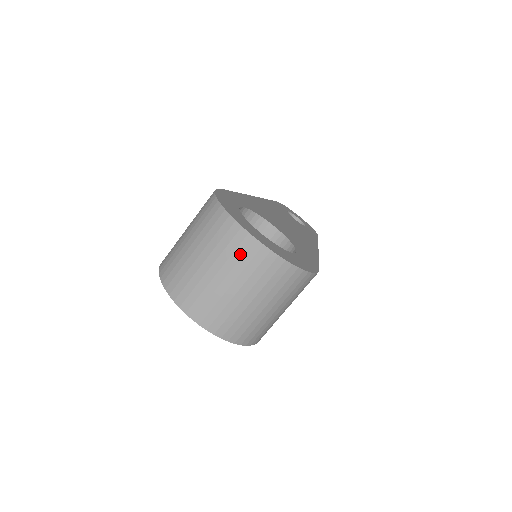
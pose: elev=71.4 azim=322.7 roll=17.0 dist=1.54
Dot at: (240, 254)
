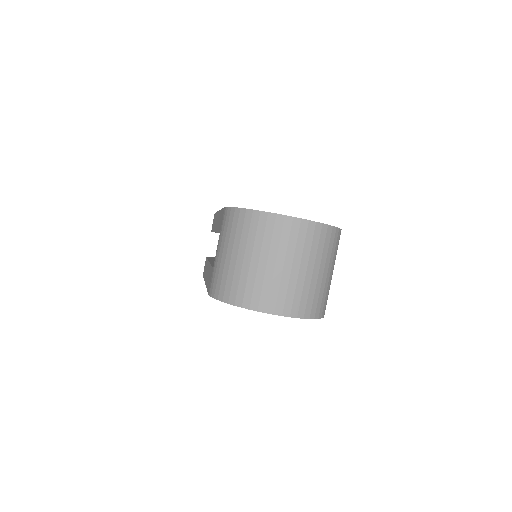
Dot at: (303, 239)
